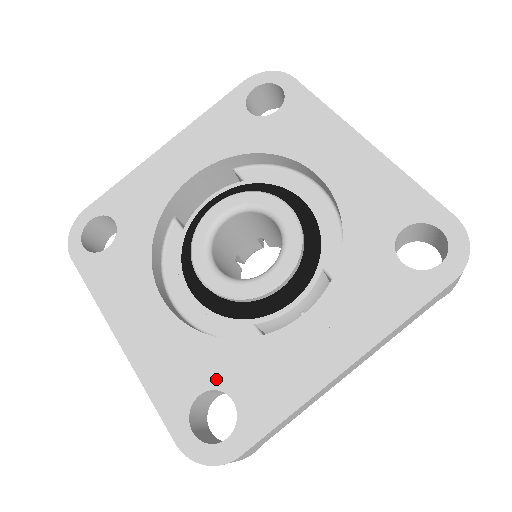
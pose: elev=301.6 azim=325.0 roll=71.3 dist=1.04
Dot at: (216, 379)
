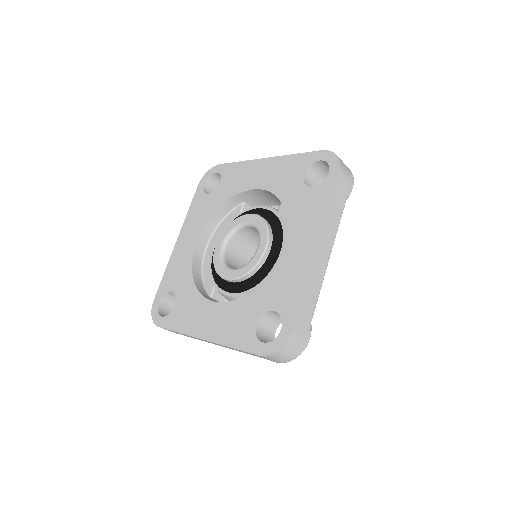
Dot at: (179, 292)
